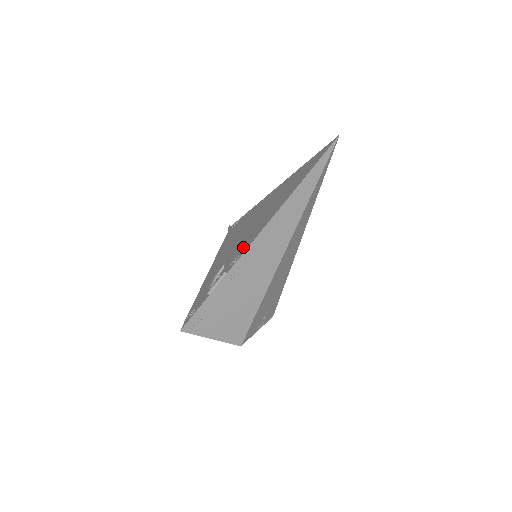
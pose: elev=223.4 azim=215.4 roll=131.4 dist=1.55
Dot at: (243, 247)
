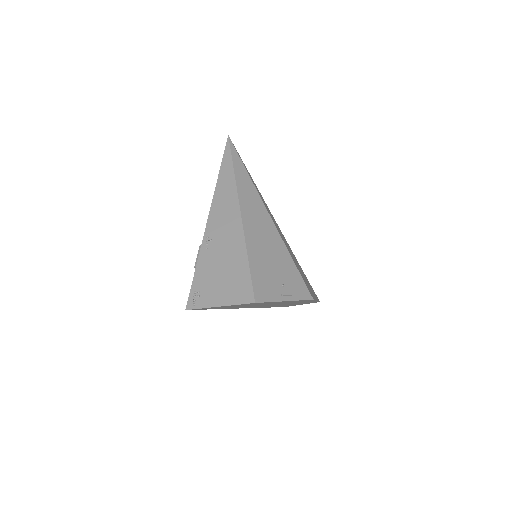
Dot at: occluded
